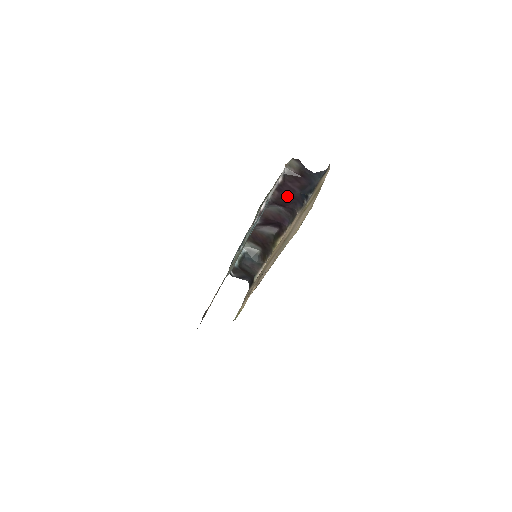
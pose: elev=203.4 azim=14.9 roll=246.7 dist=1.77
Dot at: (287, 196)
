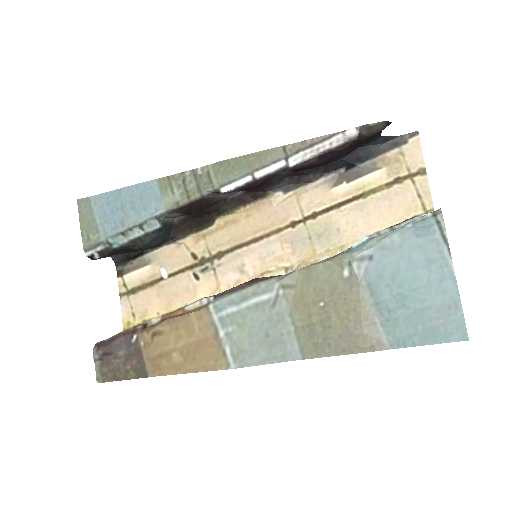
Dot at: (322, 163)
